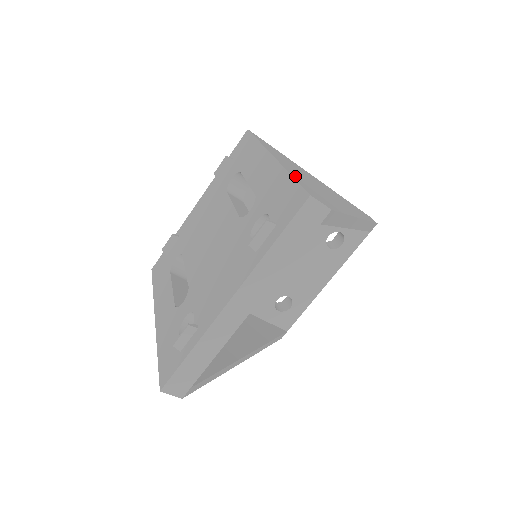
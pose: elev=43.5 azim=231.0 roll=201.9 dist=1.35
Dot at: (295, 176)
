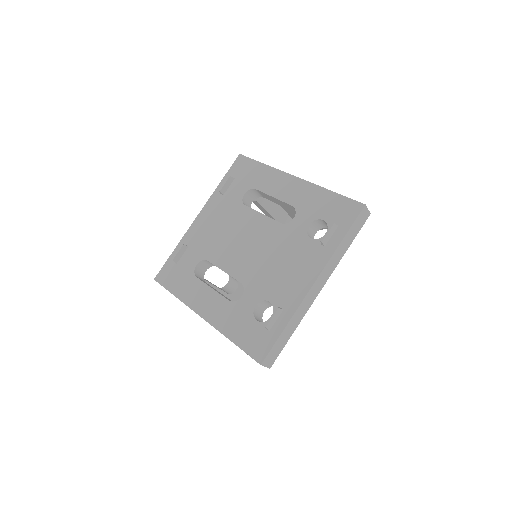
Dot at: occluded
